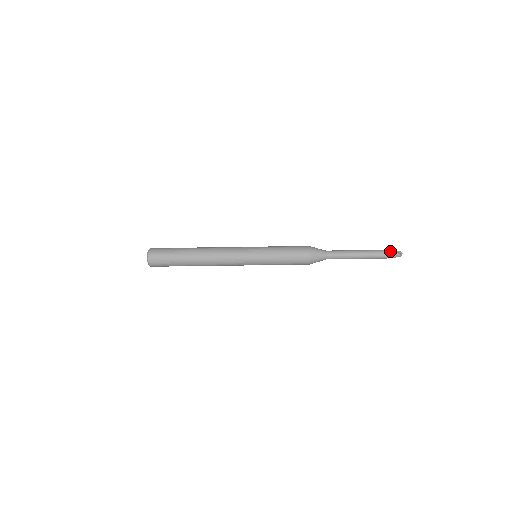
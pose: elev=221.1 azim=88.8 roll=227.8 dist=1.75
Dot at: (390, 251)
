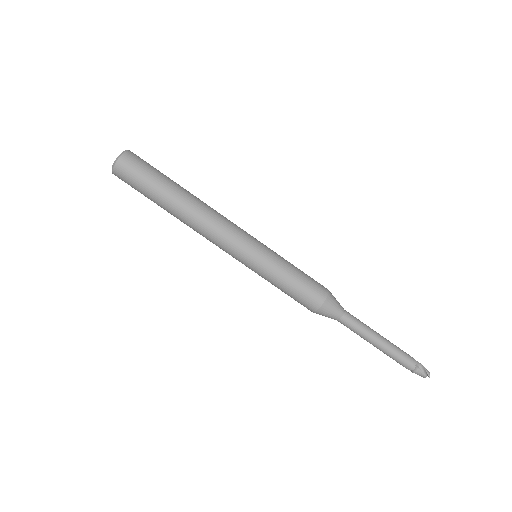
Dot at: (418, 363)
